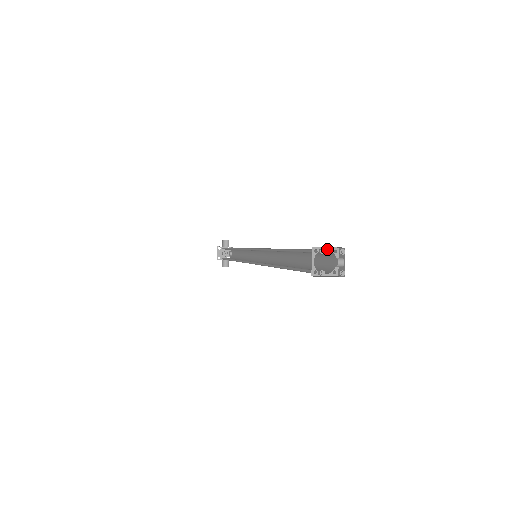
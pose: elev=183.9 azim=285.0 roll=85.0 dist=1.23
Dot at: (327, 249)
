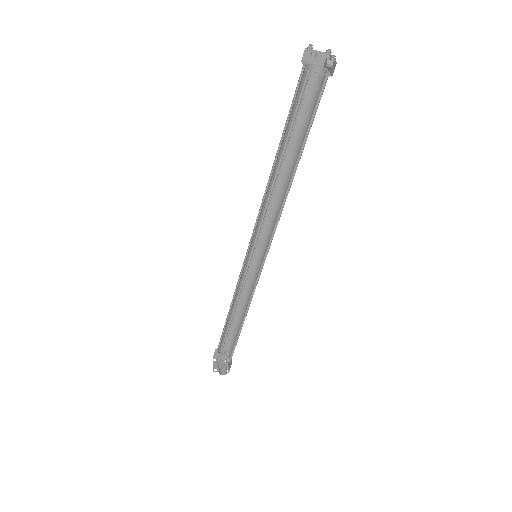
Dot at: (315, 65)
